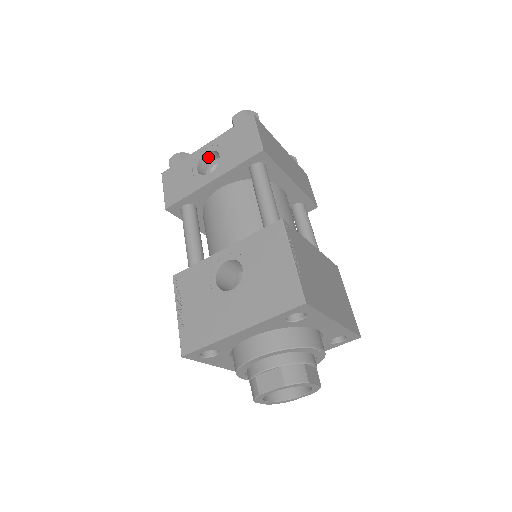
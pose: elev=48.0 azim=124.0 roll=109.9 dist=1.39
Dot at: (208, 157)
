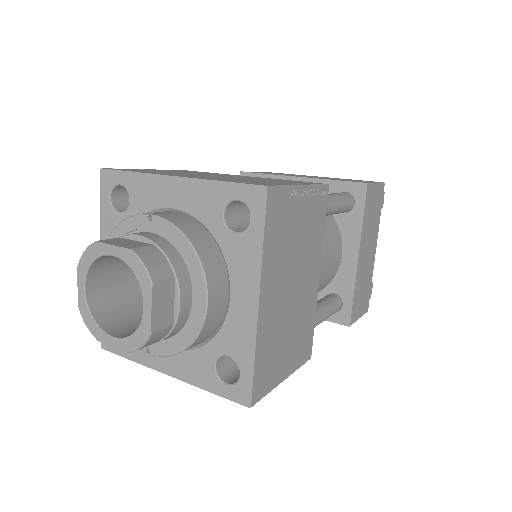
Dot at: occluded
